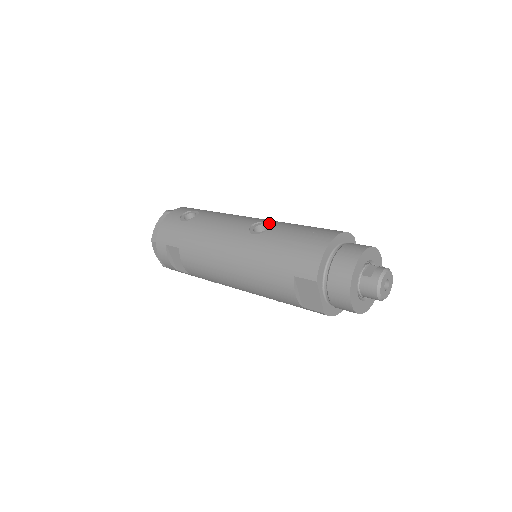
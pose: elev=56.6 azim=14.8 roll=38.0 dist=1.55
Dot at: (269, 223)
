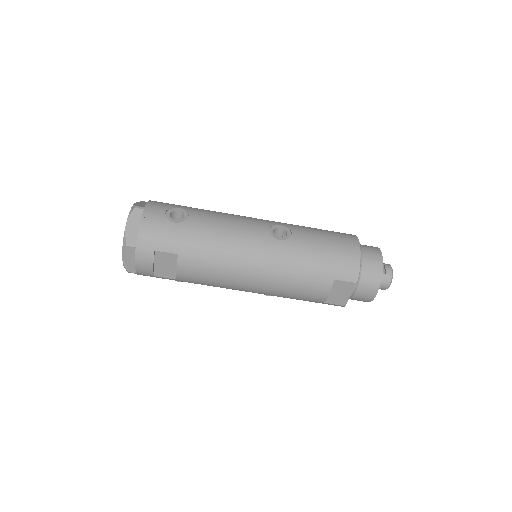
Dot at: (284, 226)
